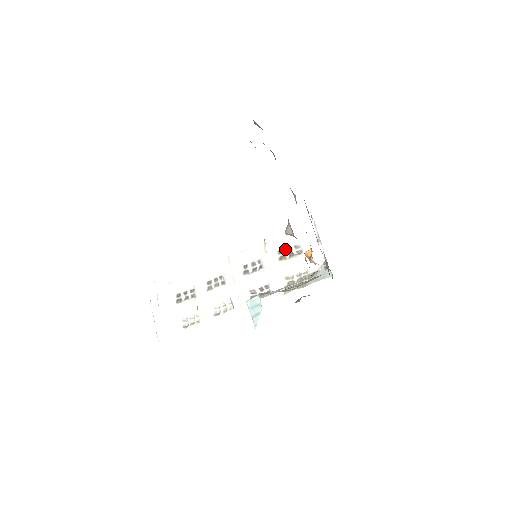
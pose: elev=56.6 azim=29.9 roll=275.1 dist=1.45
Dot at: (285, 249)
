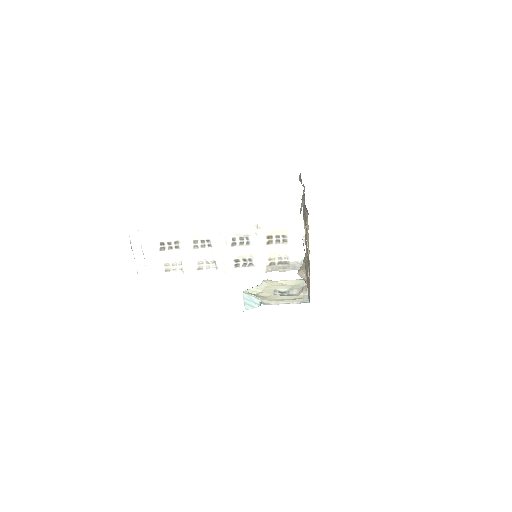
Dot at: (273, 235)
